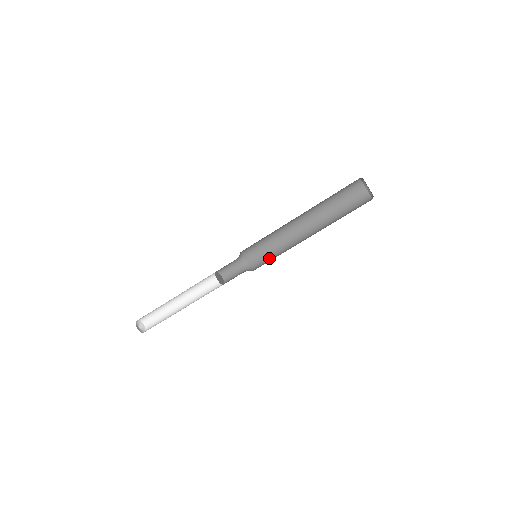
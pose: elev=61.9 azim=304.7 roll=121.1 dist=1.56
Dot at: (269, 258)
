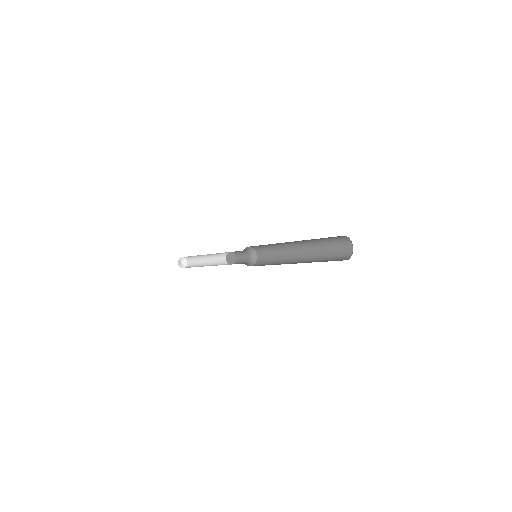
Dot at: (267, 261)
